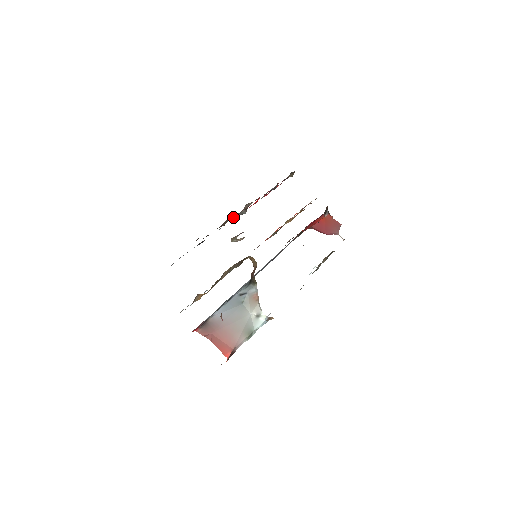
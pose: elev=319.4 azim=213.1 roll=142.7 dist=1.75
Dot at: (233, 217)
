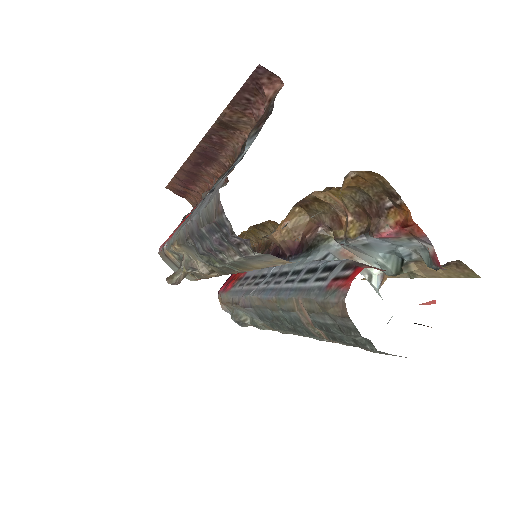
Dot at: occluded
